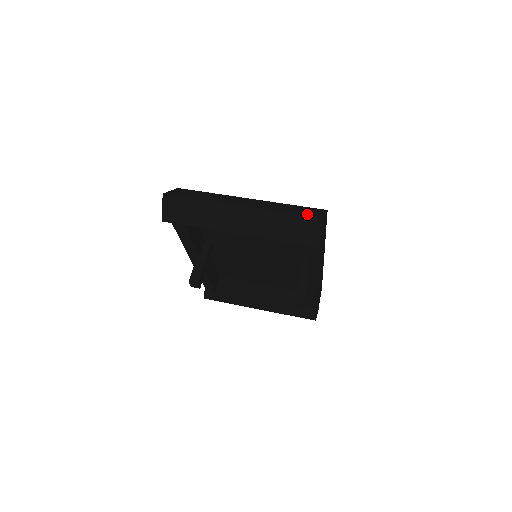
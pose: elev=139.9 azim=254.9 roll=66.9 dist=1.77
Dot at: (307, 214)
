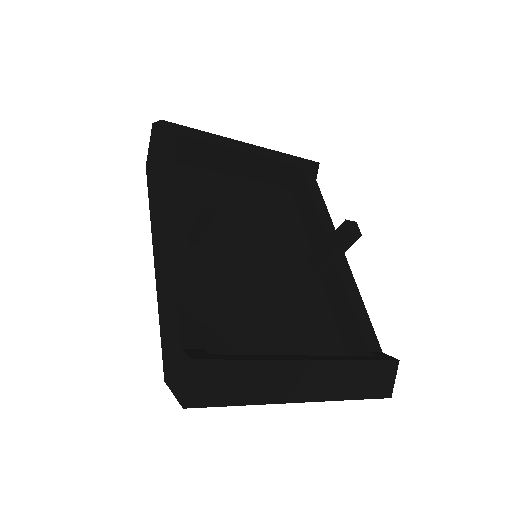
Dot at: occluded
